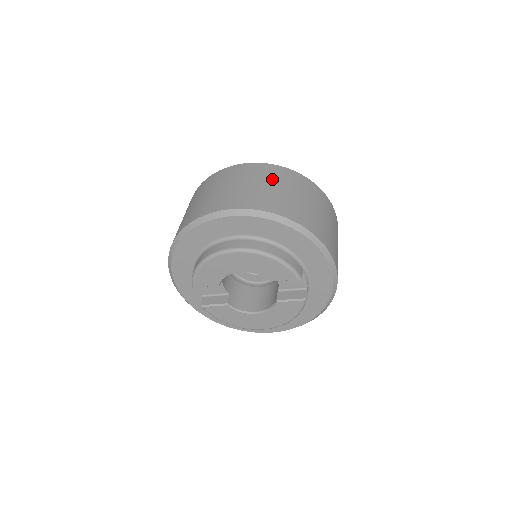
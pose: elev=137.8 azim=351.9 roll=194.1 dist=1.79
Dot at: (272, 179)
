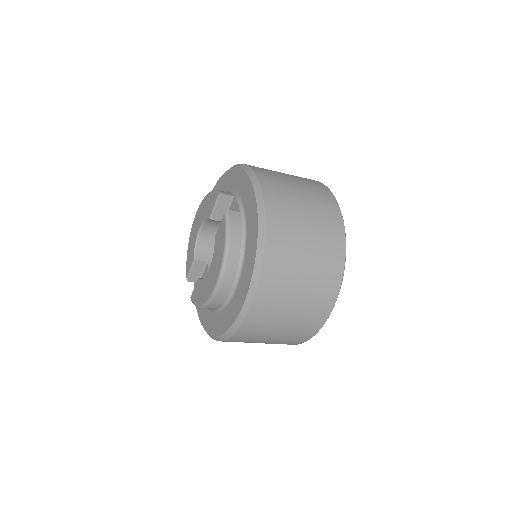
Dot at: occluded
